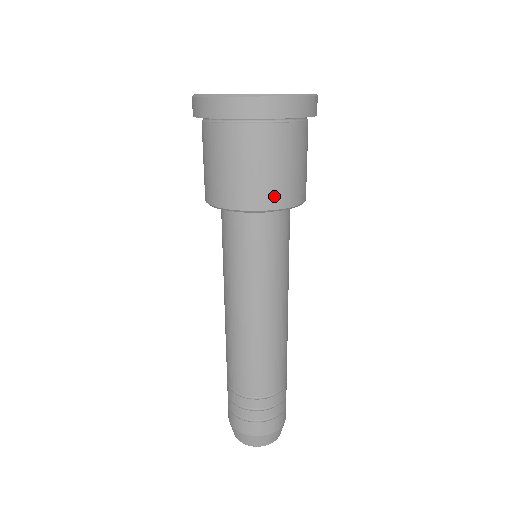
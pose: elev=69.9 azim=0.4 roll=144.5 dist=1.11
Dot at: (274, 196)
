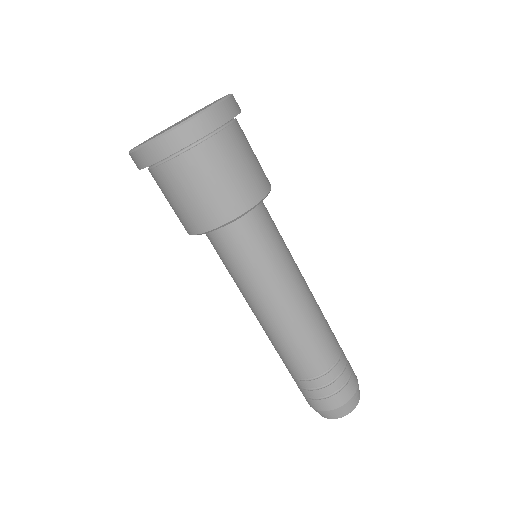
Dot at: (255, 189)
